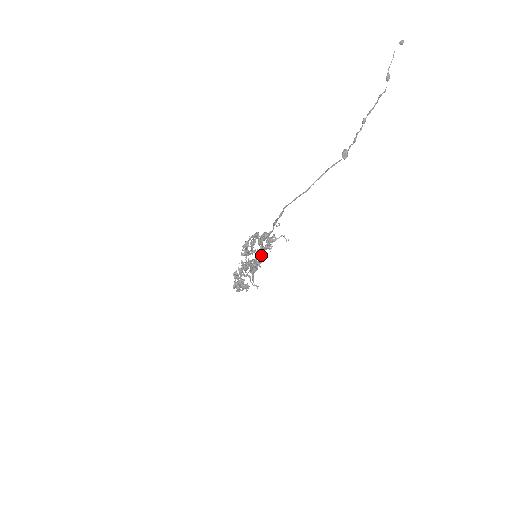
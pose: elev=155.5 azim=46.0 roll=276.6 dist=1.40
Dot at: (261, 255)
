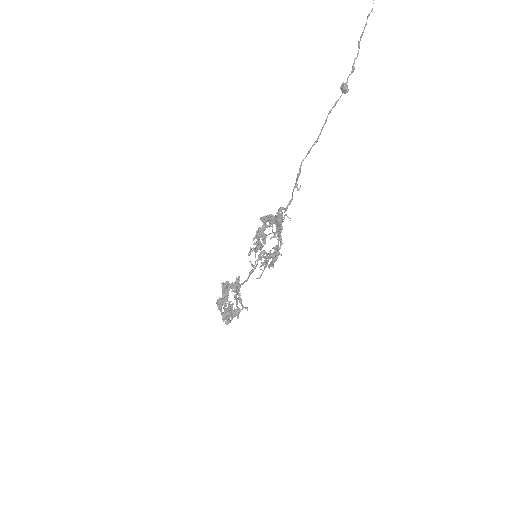
Dot at: (264, 250)
